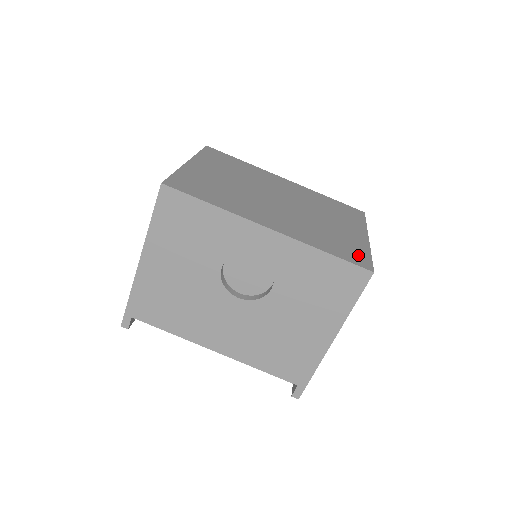
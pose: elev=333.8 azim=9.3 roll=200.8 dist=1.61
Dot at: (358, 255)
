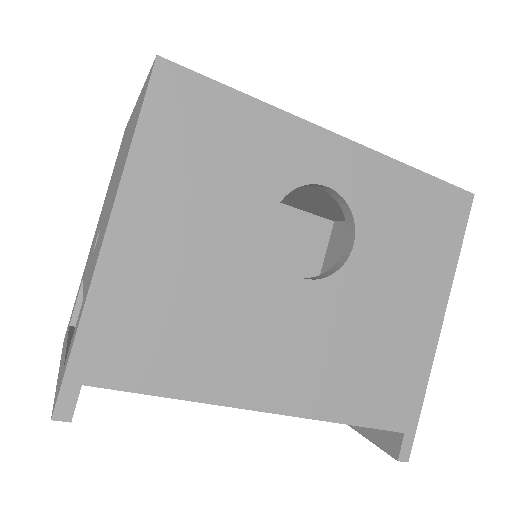
Dot at: occluded
